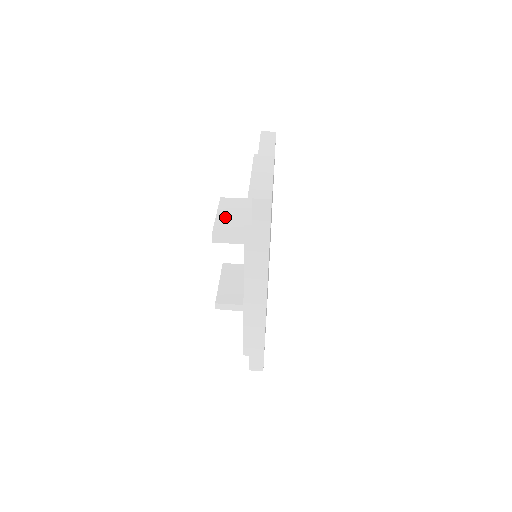
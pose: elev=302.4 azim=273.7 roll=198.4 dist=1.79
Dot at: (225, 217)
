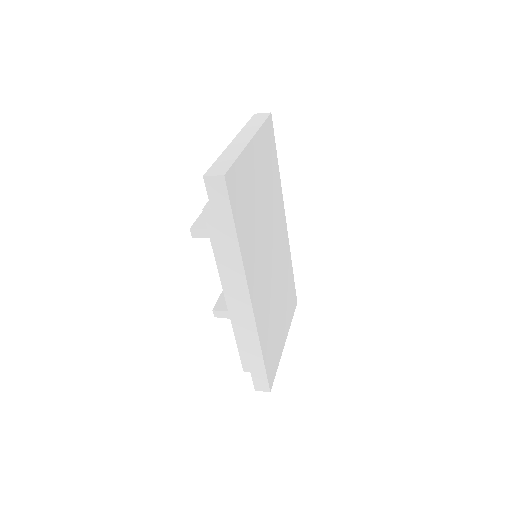
Dot at: occluded
